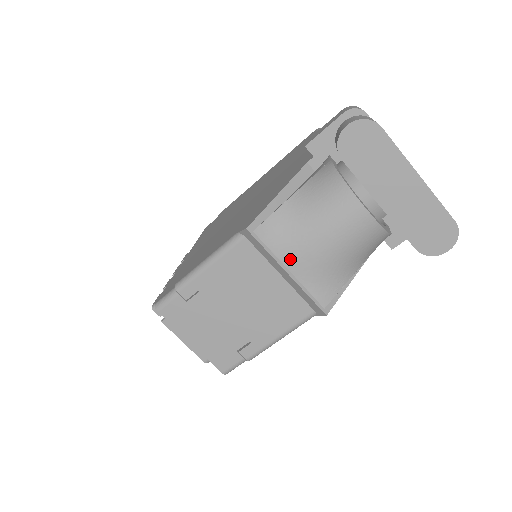
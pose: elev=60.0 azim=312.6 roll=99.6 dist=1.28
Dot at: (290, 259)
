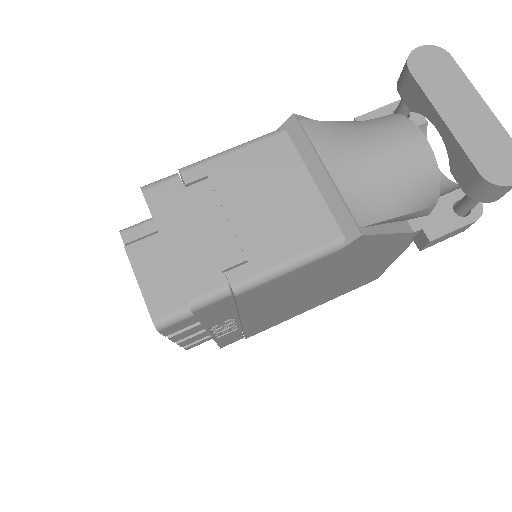
Dot at: (332, 159)
